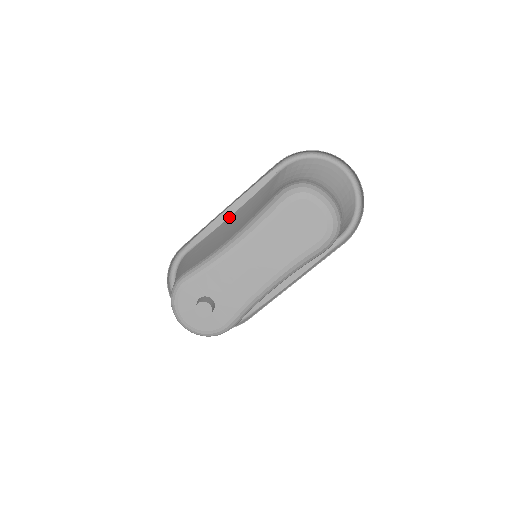
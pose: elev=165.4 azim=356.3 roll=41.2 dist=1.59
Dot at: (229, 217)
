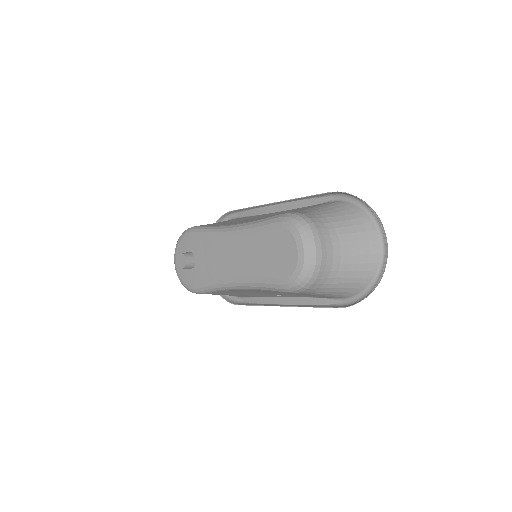
Dot at: (274, 212)
